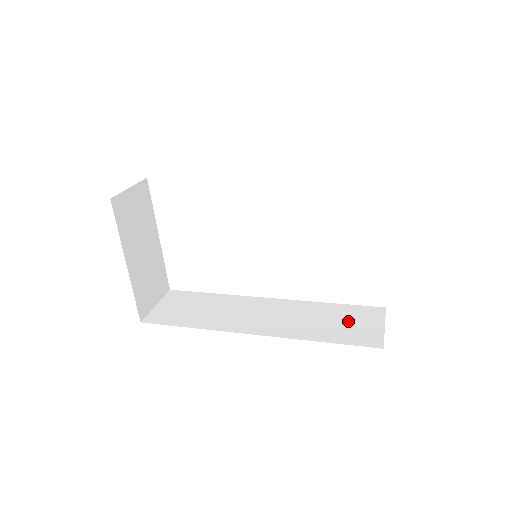
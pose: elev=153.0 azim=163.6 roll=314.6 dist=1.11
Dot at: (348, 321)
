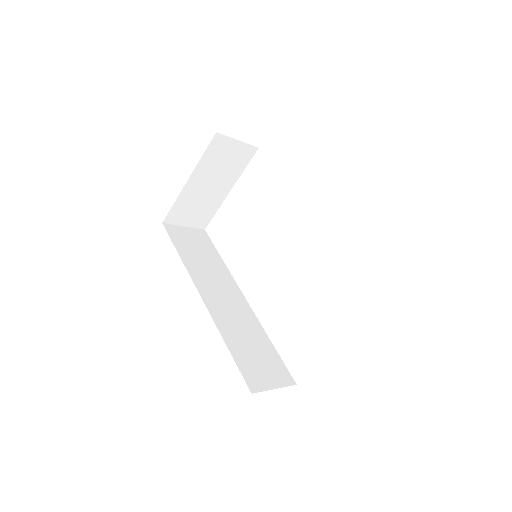
Dot at: (262, 360)
